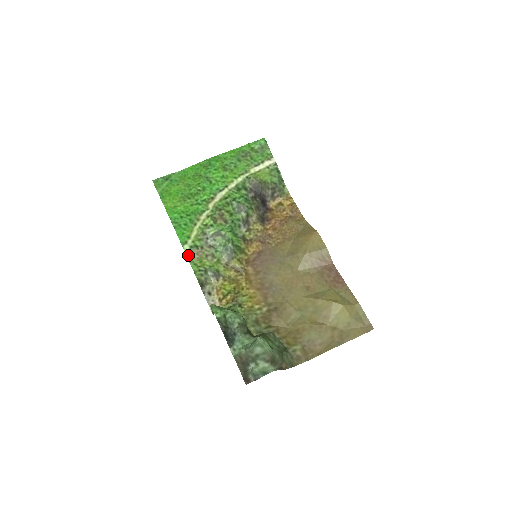
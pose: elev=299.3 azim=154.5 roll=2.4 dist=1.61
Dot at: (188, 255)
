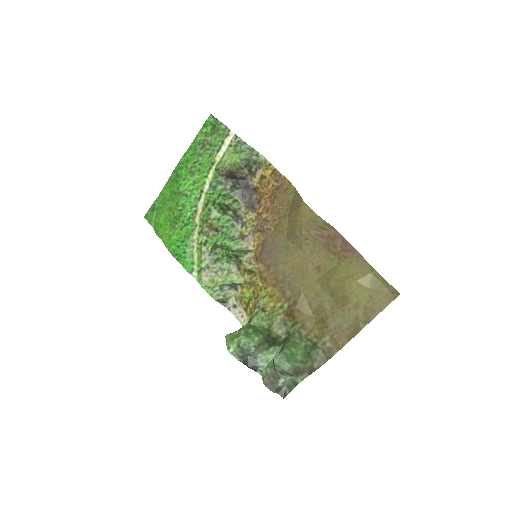
Dot at: (199, 281)
